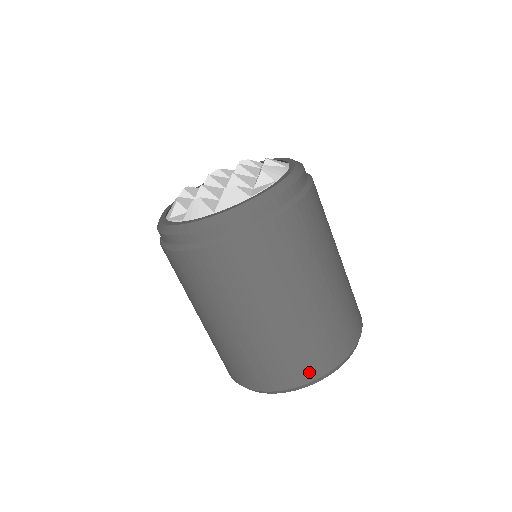
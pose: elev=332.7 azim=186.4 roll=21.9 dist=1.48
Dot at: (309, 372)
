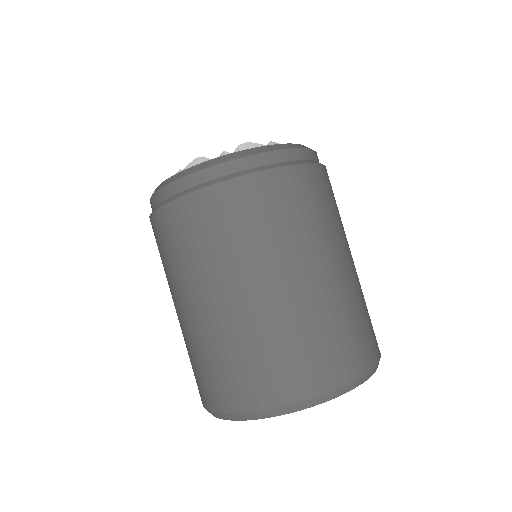
Dot at: (237, 398)
